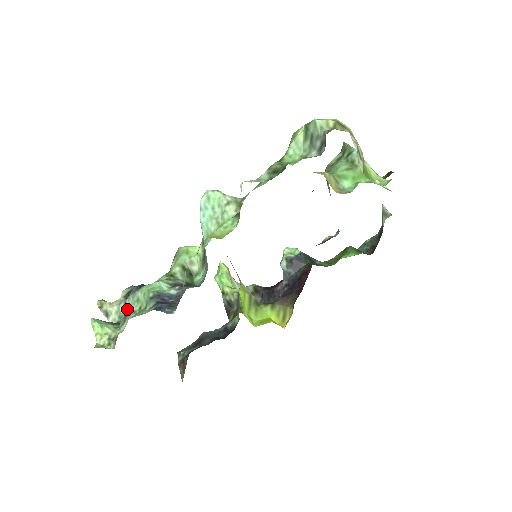
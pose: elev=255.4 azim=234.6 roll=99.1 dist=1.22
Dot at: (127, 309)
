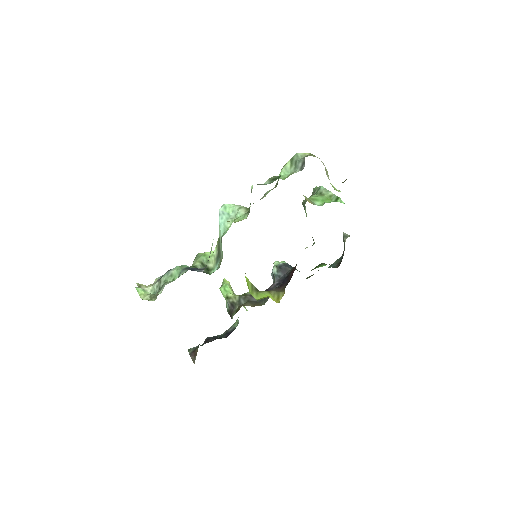
Dot at: (162, 283)
